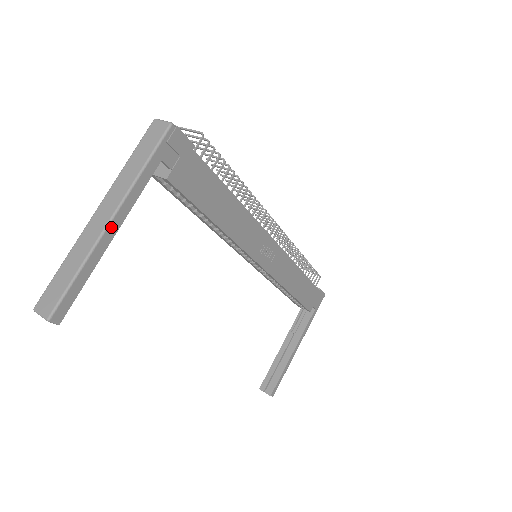
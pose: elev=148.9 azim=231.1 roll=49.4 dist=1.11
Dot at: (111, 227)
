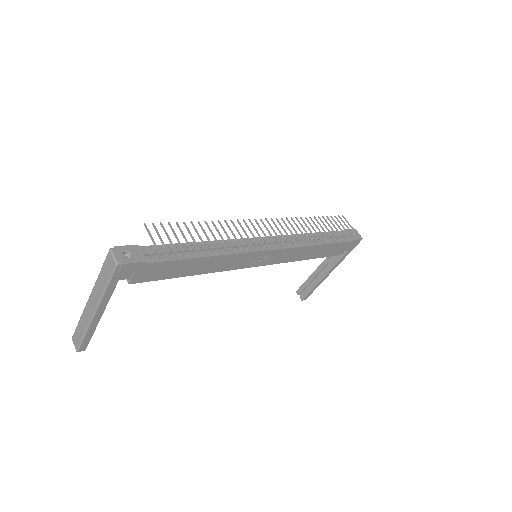
Dot at: (96, 316)
